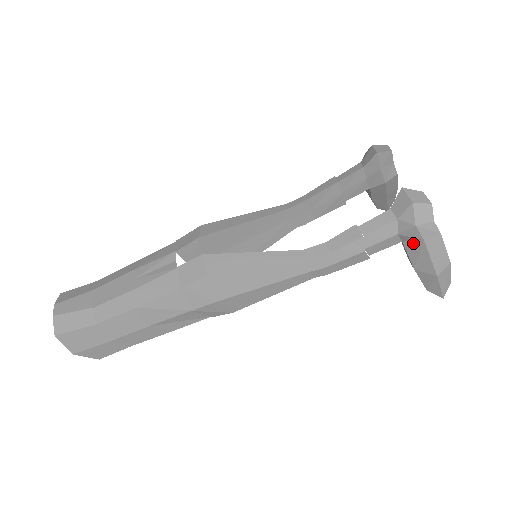
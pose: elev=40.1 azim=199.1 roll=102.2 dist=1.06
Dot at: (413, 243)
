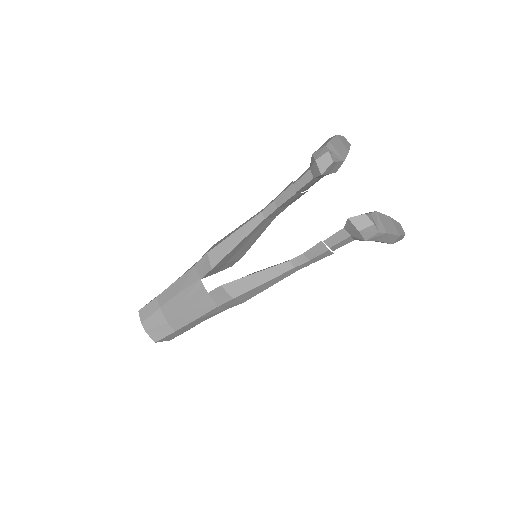
Dot at: occluded
